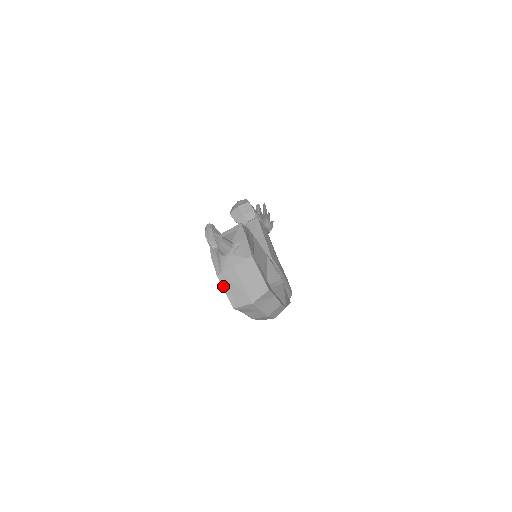
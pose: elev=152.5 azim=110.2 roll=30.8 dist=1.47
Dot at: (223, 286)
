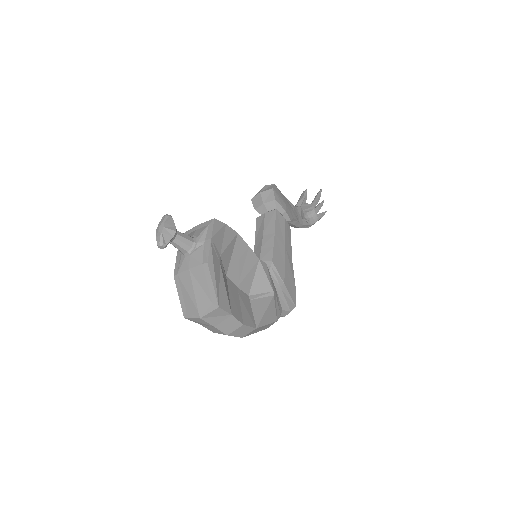
Dot at: (177, 289)
